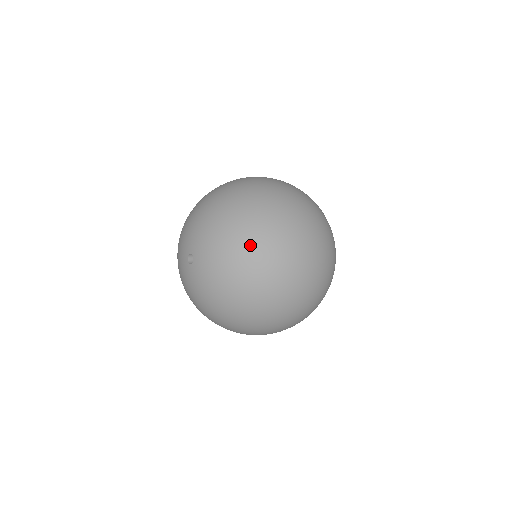
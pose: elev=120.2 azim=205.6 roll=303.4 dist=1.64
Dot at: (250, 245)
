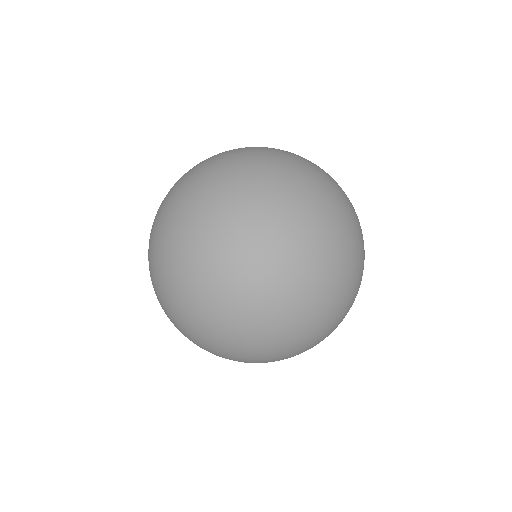
Dot at: occluded
